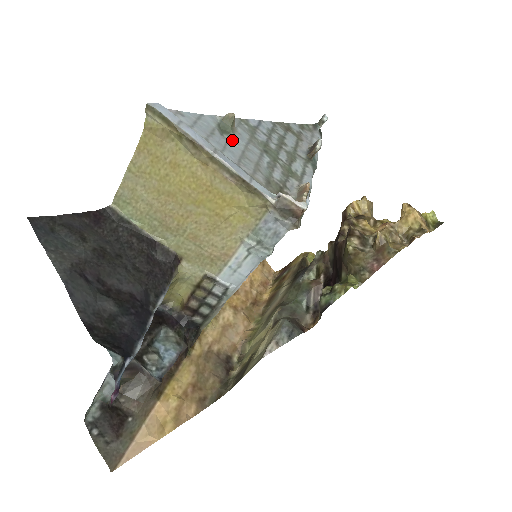
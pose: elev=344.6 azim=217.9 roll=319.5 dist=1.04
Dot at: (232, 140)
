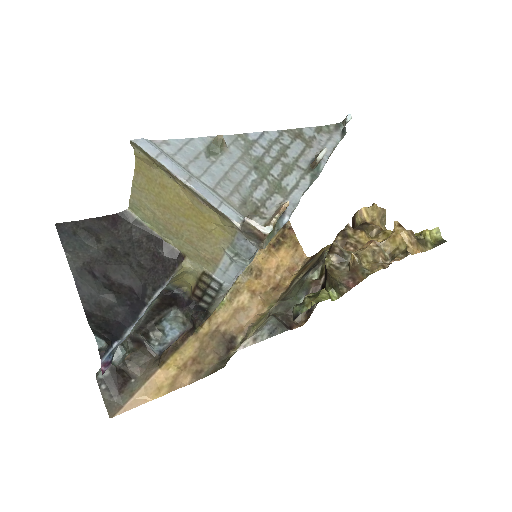
Dot at: (218, 161)
